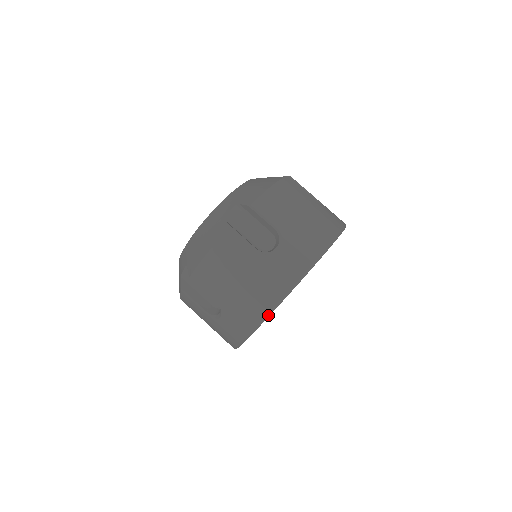
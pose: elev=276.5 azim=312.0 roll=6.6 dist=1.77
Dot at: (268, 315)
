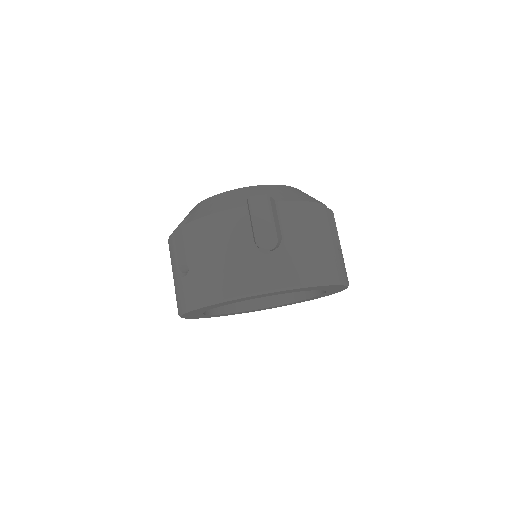
Dot at: occluded
